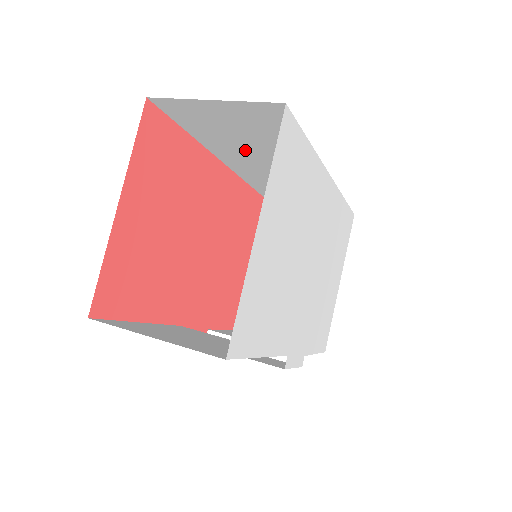
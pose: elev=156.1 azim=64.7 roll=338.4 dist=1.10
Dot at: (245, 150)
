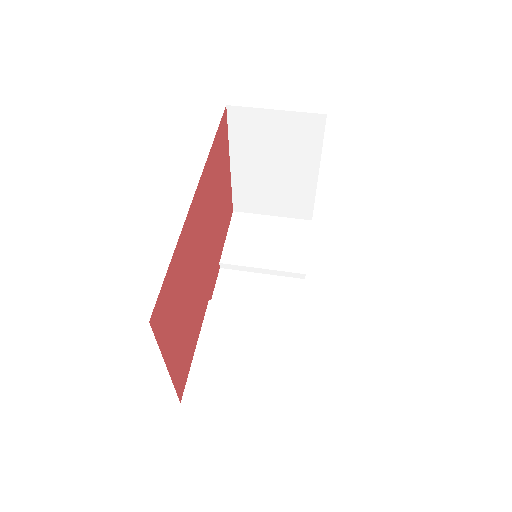
Dot at: occluded
